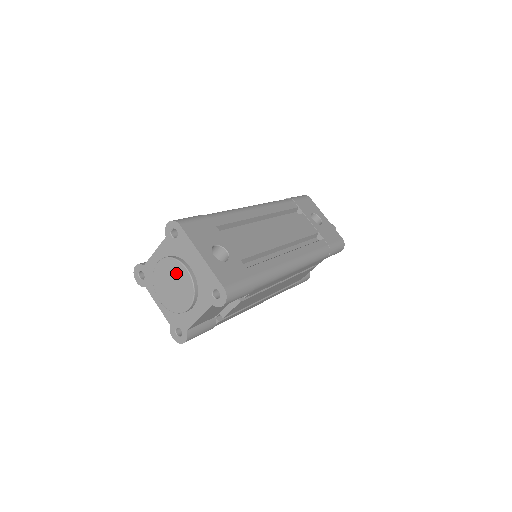
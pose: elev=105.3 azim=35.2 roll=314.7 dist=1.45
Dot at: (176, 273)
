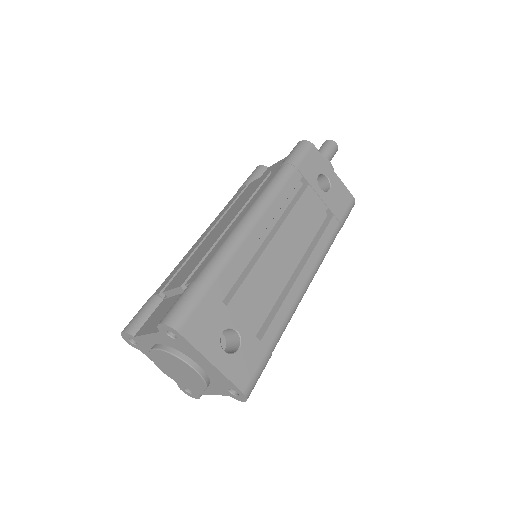
Dot at: (181, 366)
